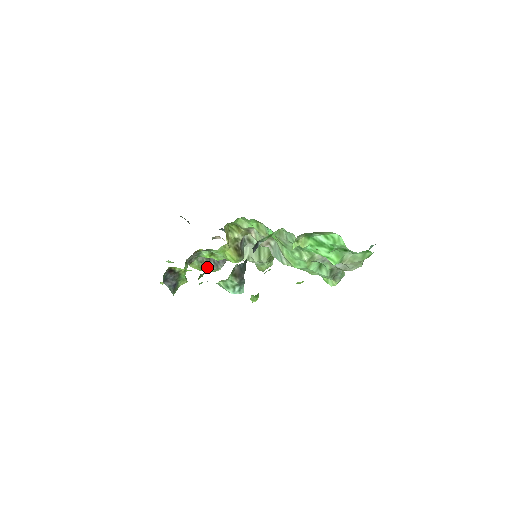
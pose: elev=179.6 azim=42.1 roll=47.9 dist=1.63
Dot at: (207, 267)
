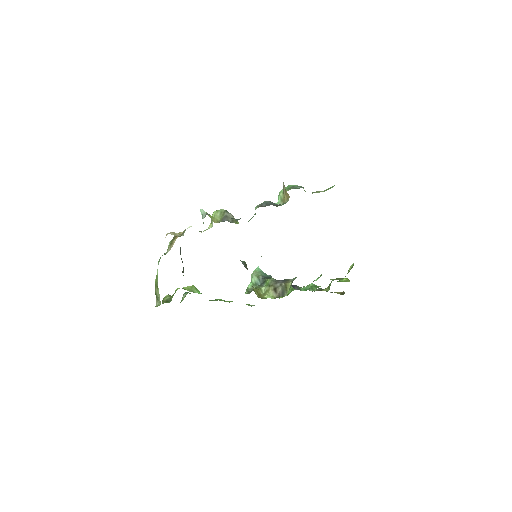
Dot at: occluded
